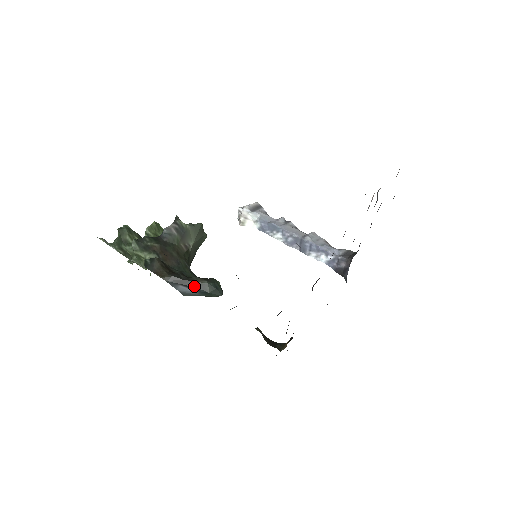
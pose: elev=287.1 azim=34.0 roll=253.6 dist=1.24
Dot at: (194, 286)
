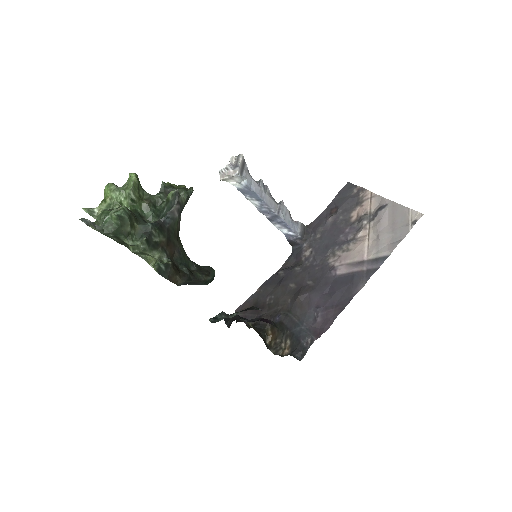
Dot at: (200, 284)
